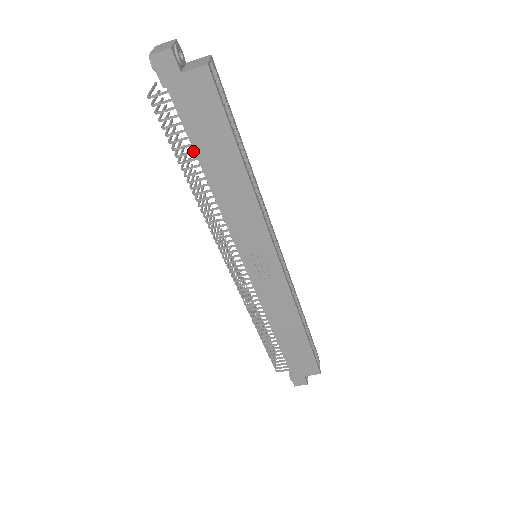
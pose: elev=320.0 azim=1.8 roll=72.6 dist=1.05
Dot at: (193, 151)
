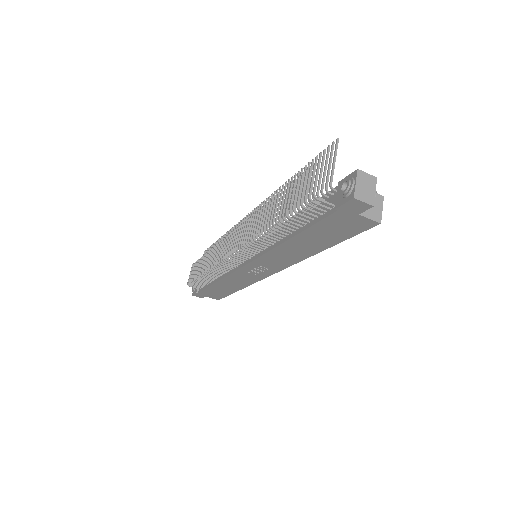
Dot at: (300, 226)
